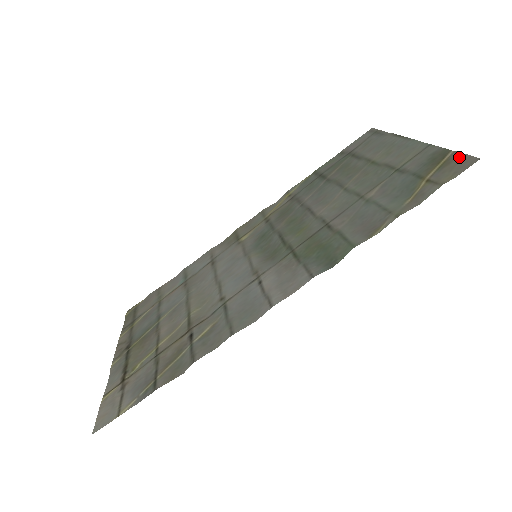
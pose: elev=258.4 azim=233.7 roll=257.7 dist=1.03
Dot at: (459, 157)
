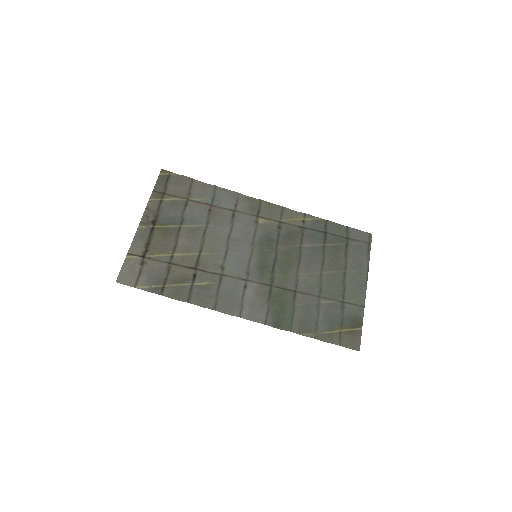
Dot at: (358, 338)
